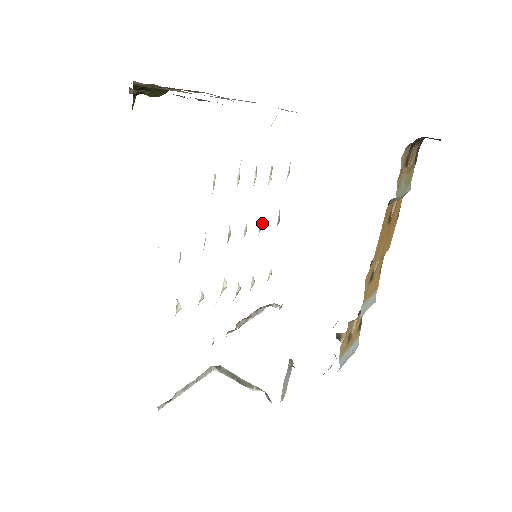
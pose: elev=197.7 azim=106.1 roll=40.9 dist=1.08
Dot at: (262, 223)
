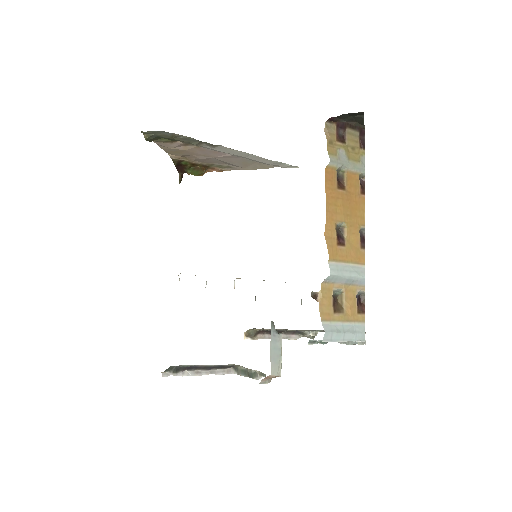
Dot at: occluded
